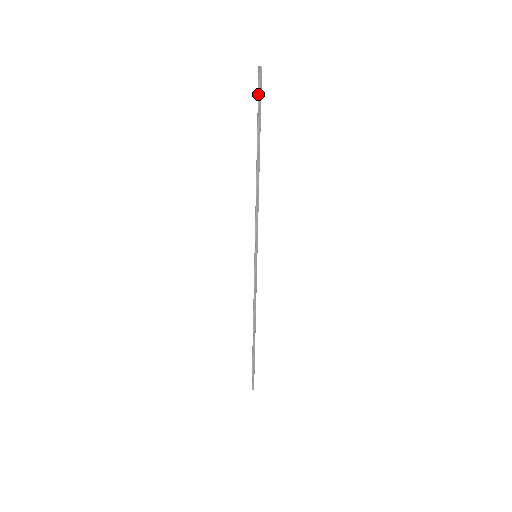
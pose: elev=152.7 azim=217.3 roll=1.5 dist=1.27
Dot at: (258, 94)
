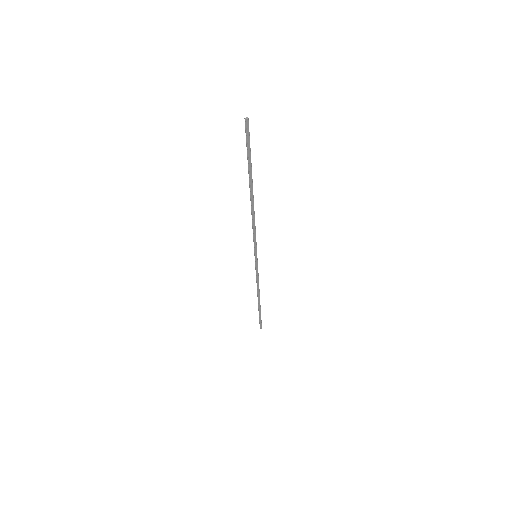
Dot at: (246, 142)
